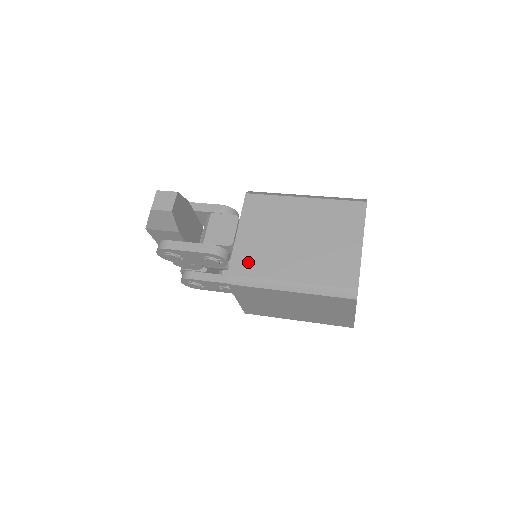
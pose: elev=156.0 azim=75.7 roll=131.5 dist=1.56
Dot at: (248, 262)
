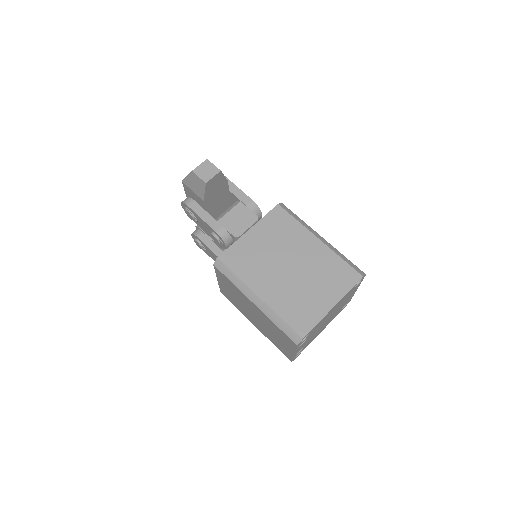
Dot at: (239, 259)
